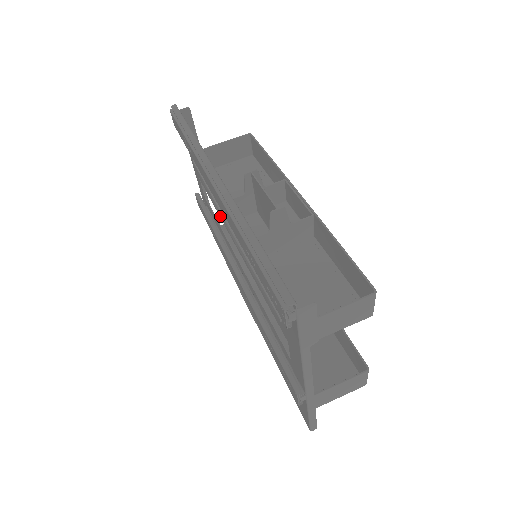
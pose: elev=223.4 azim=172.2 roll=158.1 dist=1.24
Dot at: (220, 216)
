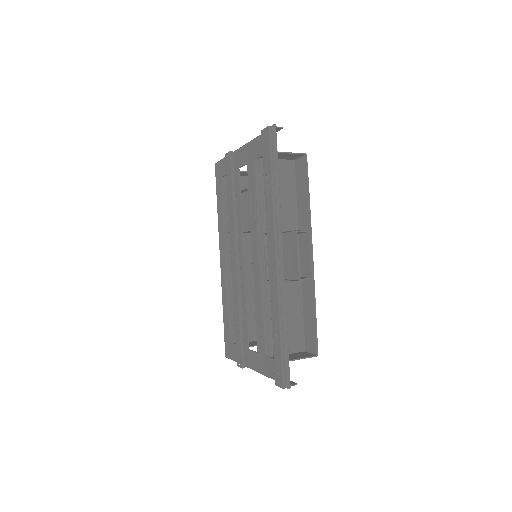
Dot at: (251, 223)
